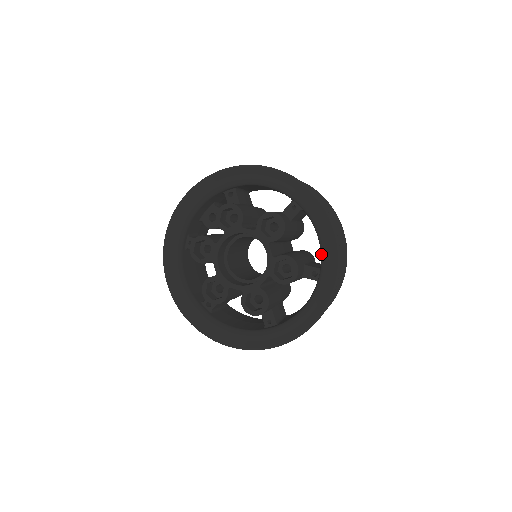
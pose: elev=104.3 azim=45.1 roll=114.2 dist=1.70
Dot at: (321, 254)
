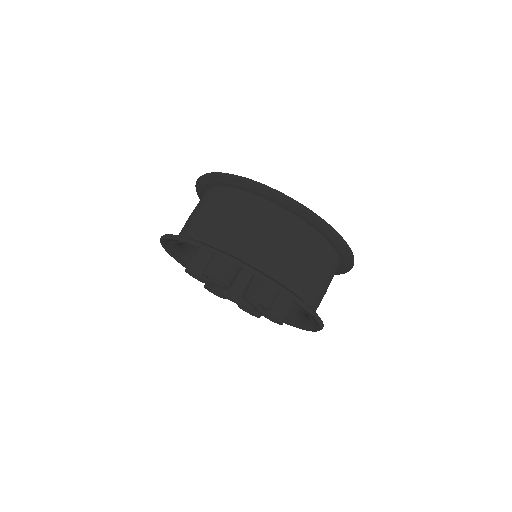
Dot at: occluded
